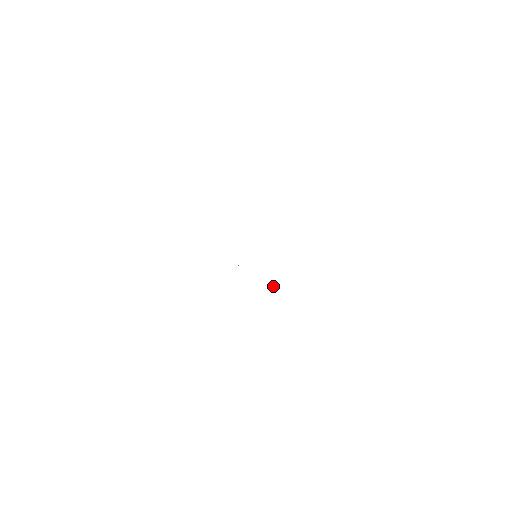
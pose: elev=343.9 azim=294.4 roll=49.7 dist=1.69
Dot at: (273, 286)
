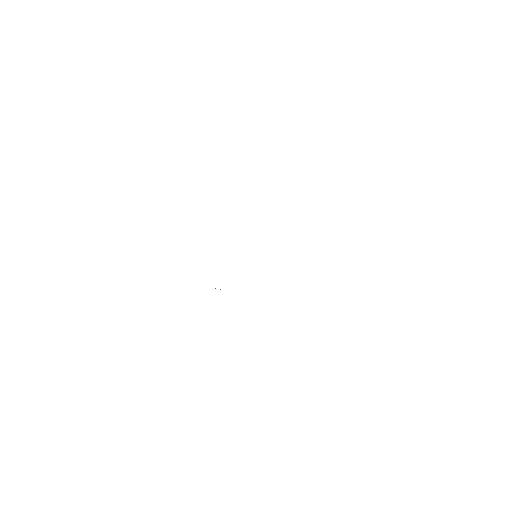
Dot at: occluded
